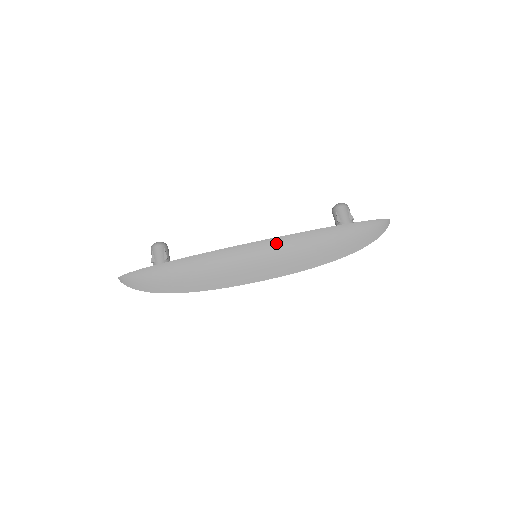
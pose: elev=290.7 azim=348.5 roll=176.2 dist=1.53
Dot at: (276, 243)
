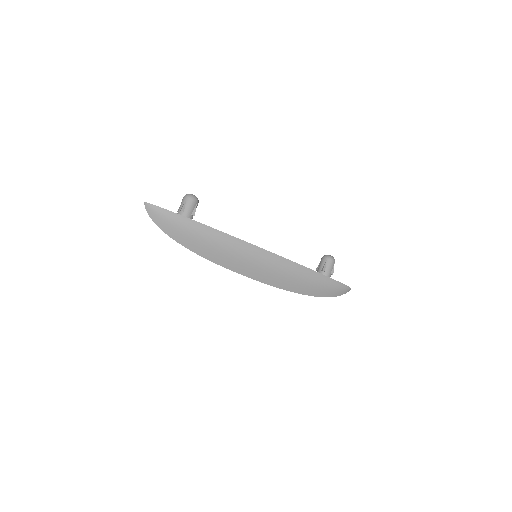
Dot at: (278, 260)
